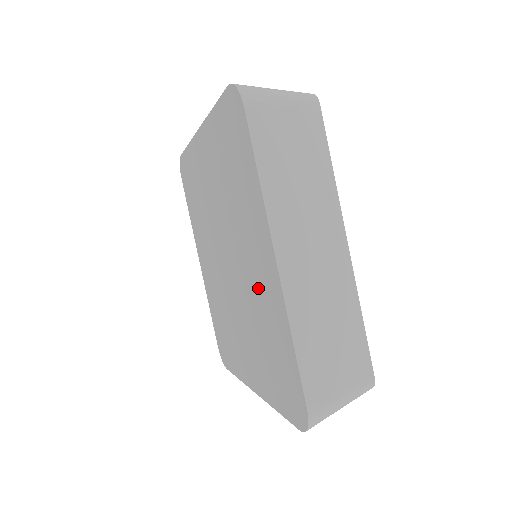
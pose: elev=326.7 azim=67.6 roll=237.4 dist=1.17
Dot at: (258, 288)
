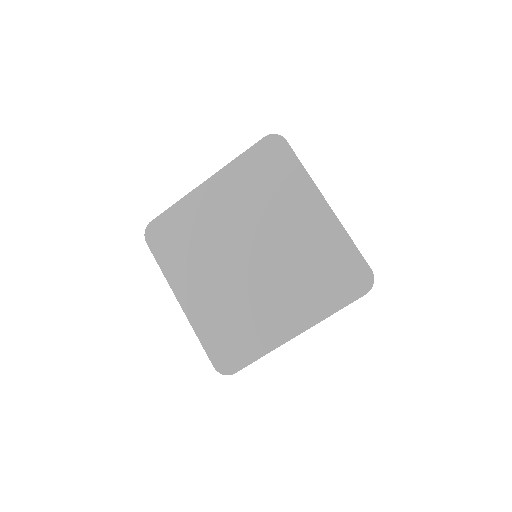
Dot at: (304, 236)
